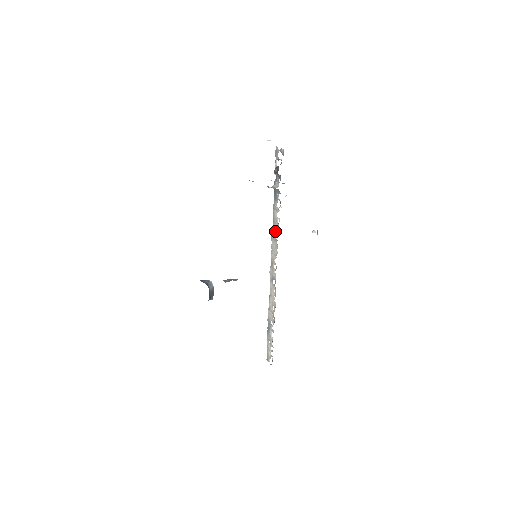
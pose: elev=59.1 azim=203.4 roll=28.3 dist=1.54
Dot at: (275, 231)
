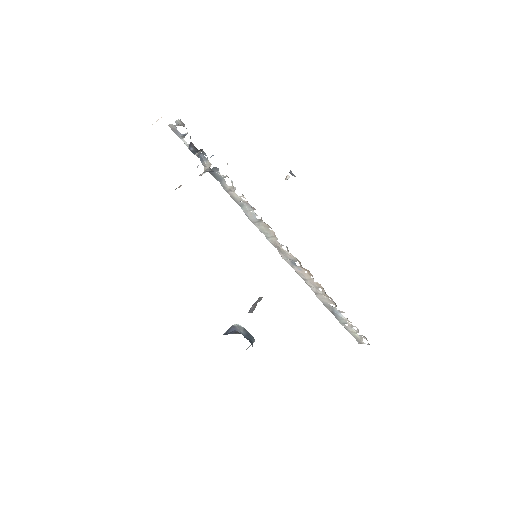
Dot at: (250, 213)
